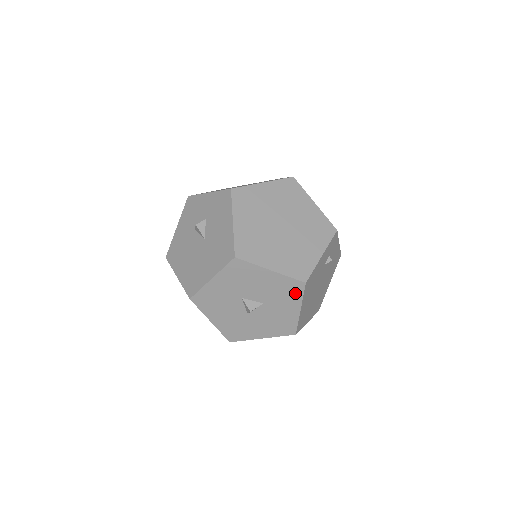
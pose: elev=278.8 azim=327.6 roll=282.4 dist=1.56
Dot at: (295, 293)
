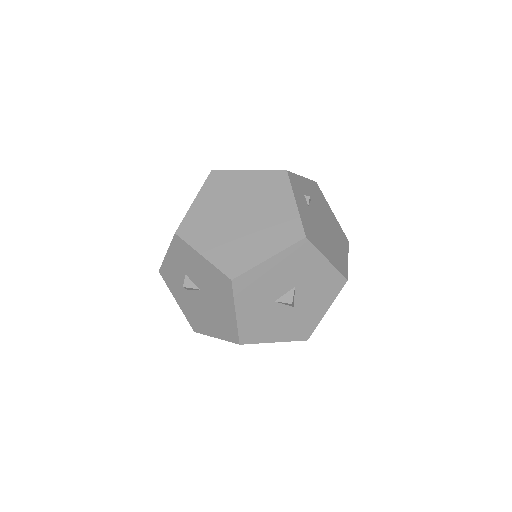
Dot at: (308, 253)
